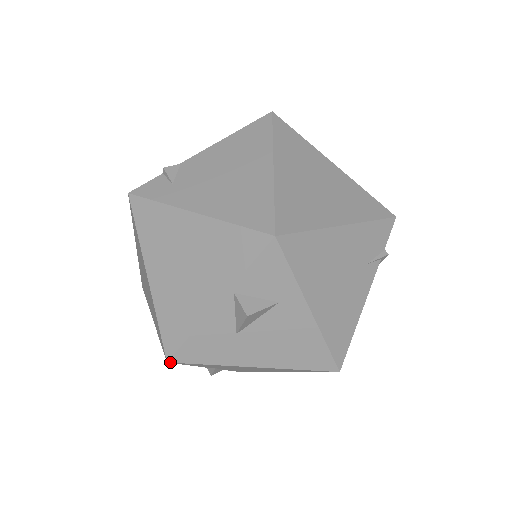
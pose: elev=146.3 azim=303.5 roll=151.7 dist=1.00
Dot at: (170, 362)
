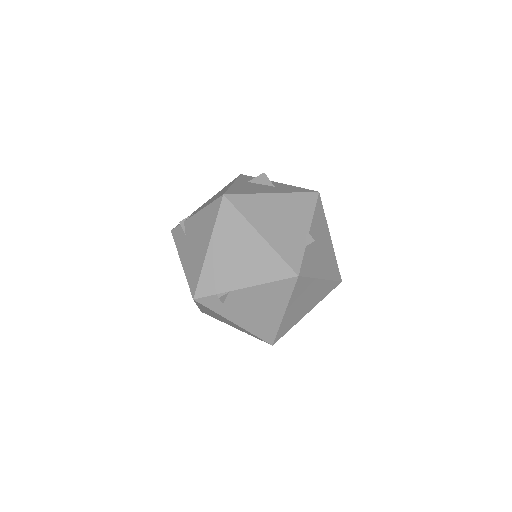
Dot at: occluded
